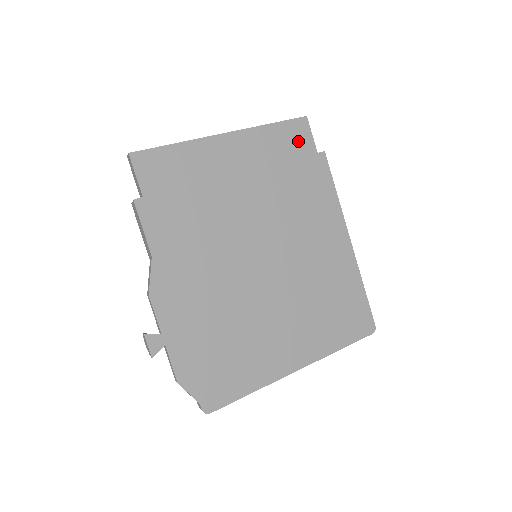
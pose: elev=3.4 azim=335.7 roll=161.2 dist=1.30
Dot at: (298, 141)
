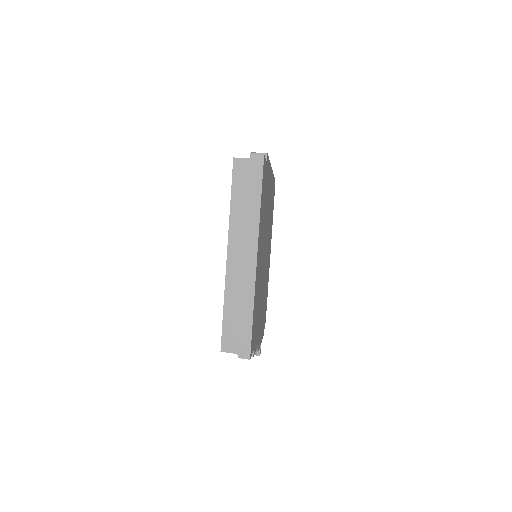
Dot at: (264, 179)
